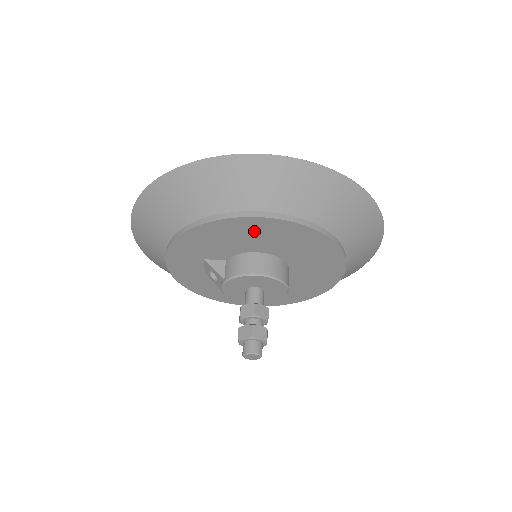
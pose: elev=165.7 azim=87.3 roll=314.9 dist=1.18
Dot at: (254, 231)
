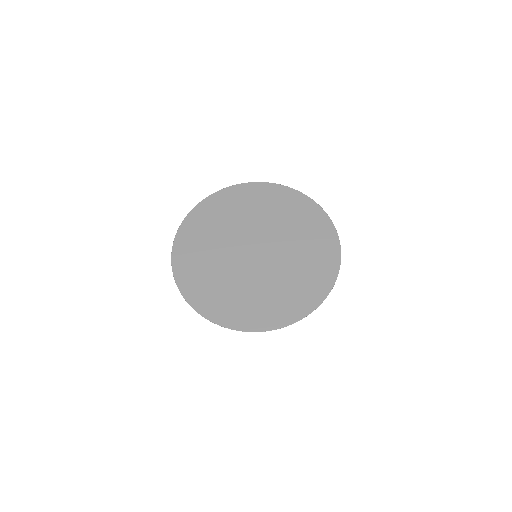
Dot at: occluded
